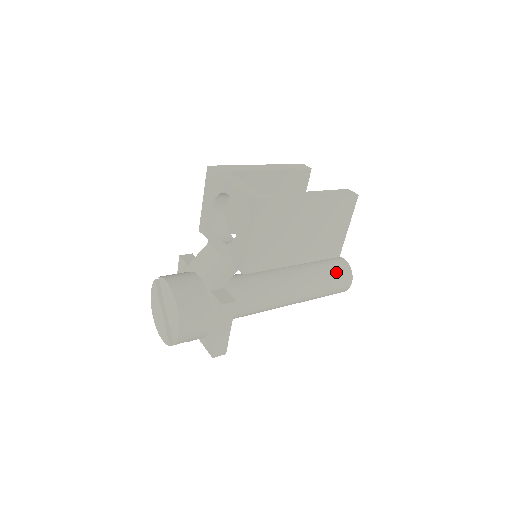
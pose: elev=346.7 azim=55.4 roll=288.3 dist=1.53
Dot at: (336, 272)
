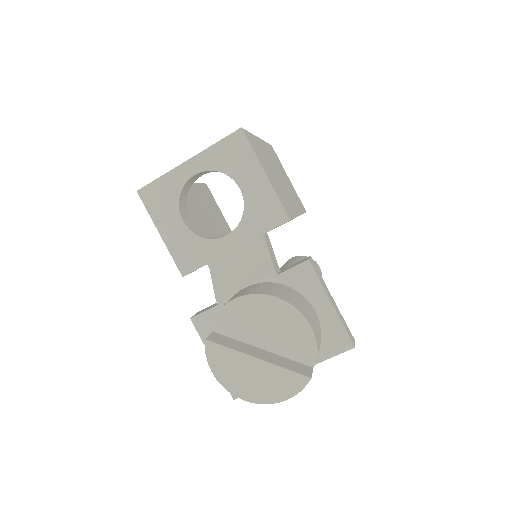
Dot at: occluded
